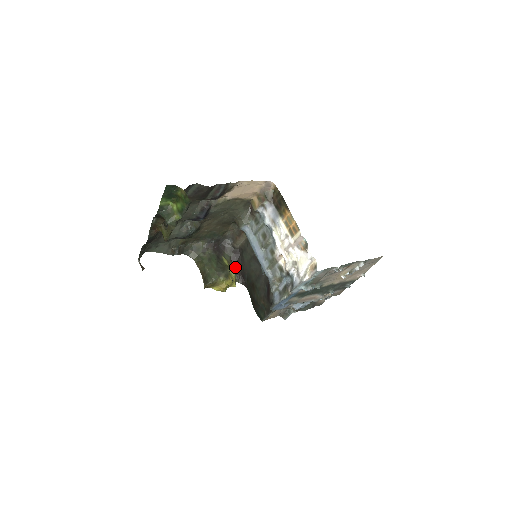
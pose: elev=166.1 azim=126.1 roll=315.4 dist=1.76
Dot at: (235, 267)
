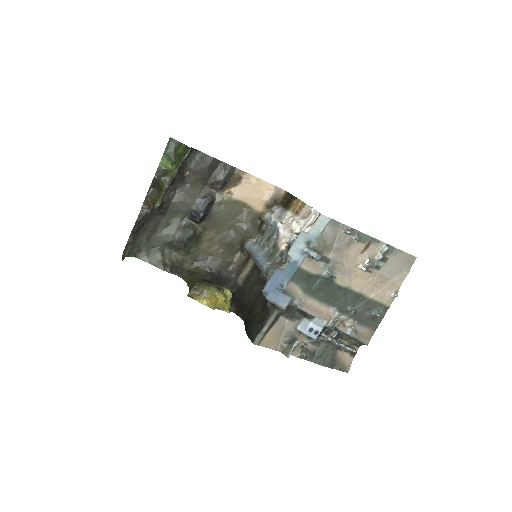
Dot at: (233, 302)
